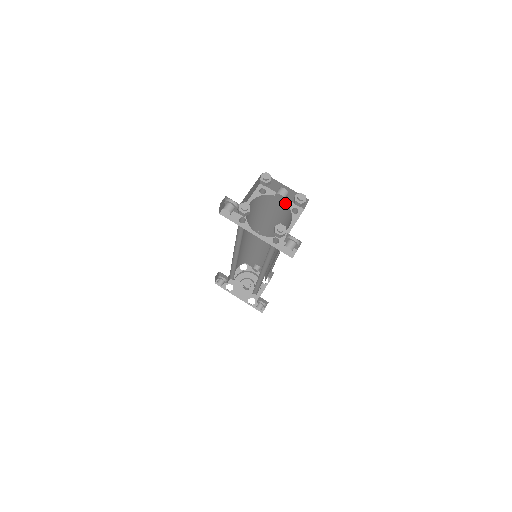
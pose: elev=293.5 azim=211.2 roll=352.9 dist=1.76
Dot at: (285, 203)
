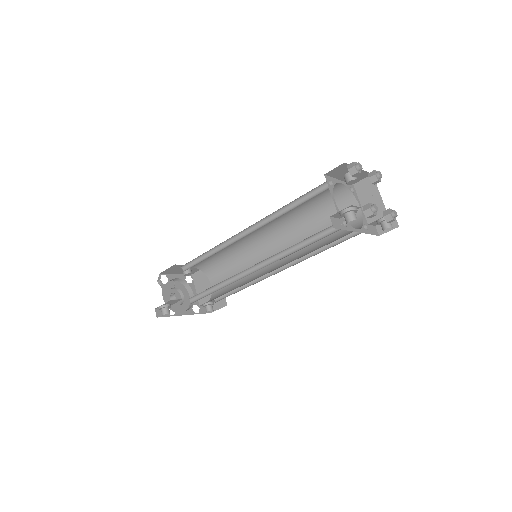
Dot at: (342, 186)
